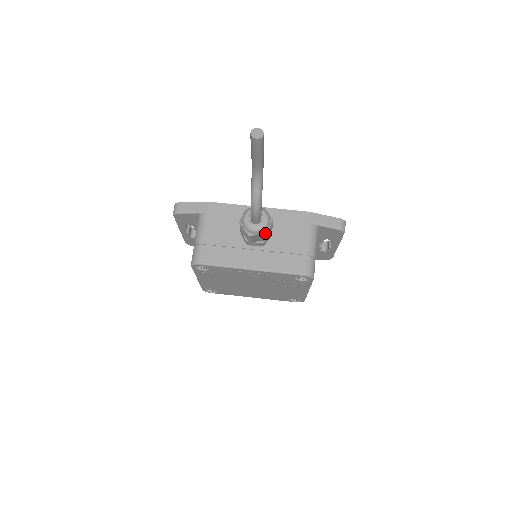
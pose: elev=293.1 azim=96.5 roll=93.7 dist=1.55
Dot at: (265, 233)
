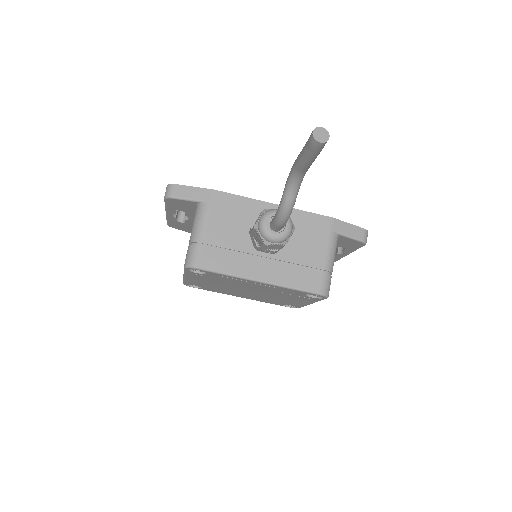
Dot at: (285, 243)
